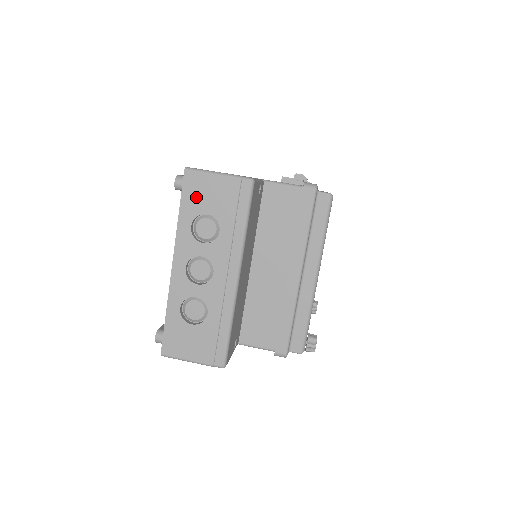
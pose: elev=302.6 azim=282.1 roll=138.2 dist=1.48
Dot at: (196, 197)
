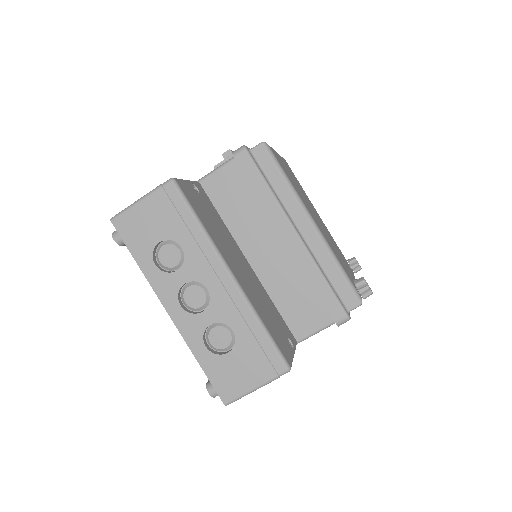
Dot at: (139, 236)
